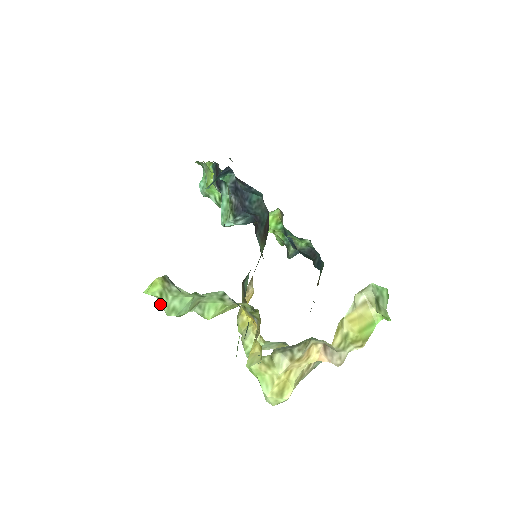
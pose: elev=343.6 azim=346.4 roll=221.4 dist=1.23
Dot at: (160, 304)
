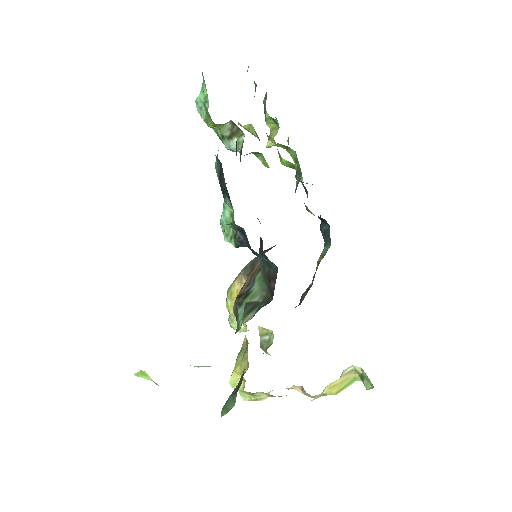
Dot at: occluded
